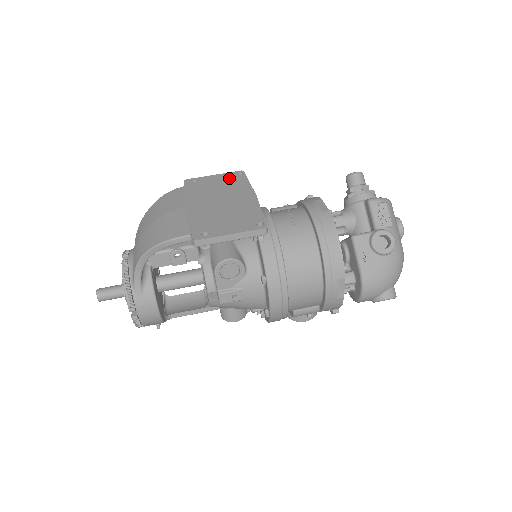
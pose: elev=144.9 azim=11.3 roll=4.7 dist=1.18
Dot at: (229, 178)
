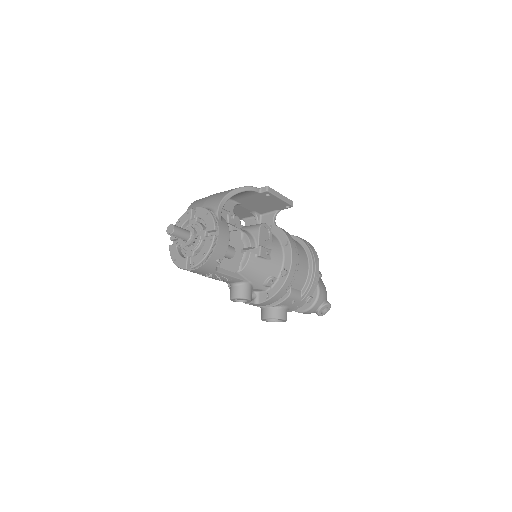
Dot at: occluded
